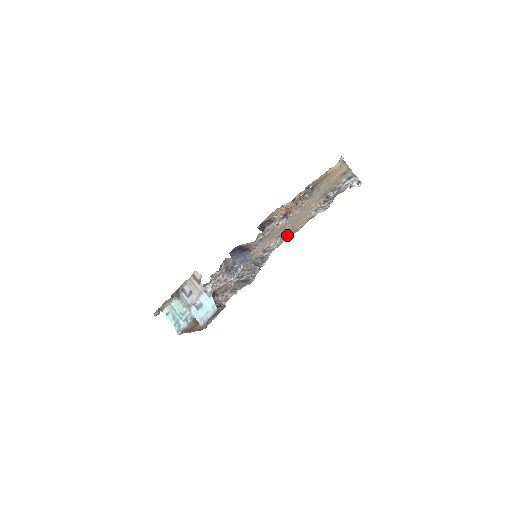
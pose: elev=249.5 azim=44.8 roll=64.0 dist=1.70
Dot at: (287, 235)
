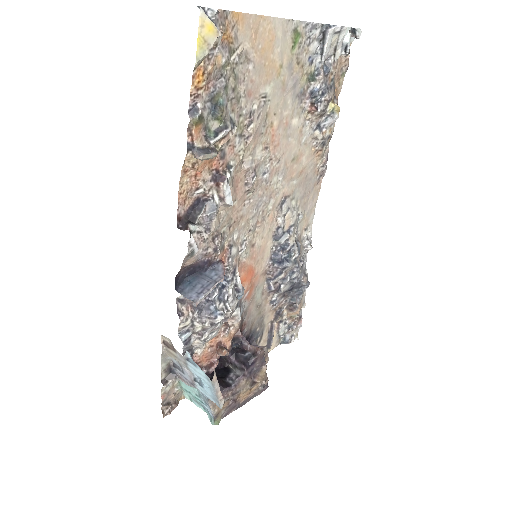
Dot at: (308, 190)
